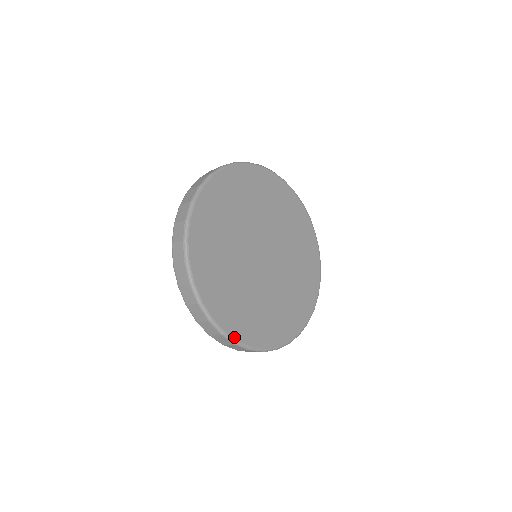
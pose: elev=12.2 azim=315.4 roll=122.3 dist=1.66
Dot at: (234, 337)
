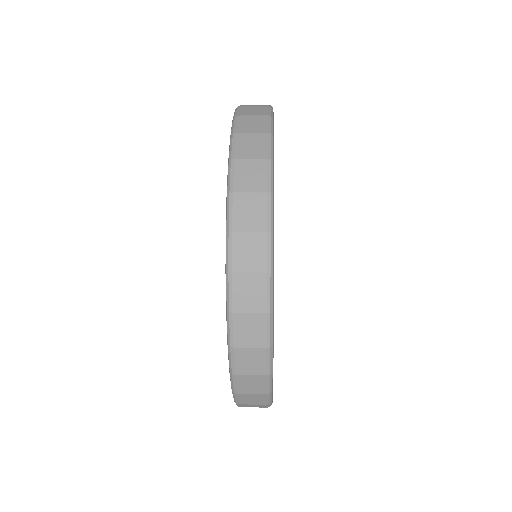
Dot at: occluded
